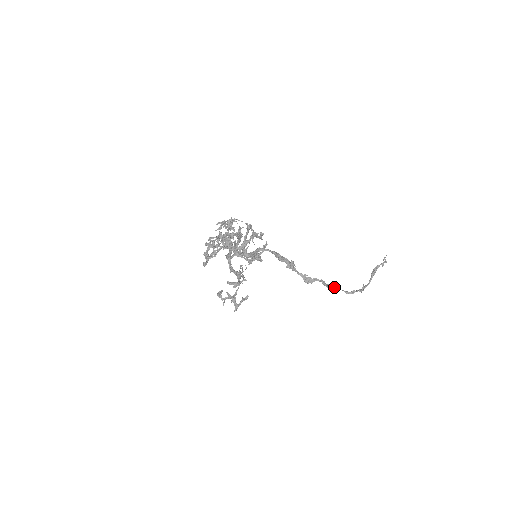
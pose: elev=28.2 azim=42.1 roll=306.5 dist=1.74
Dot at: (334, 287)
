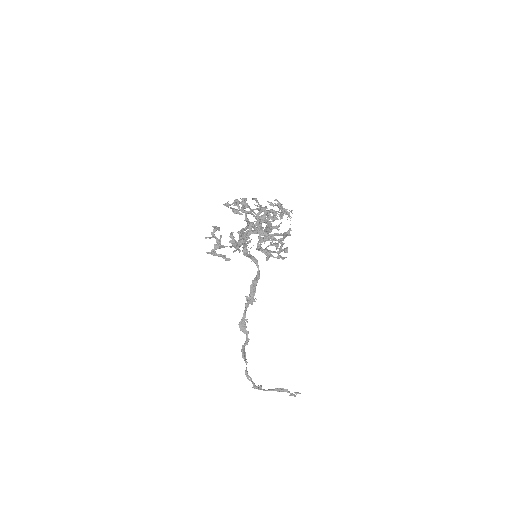
Dot at: (245, 356)
